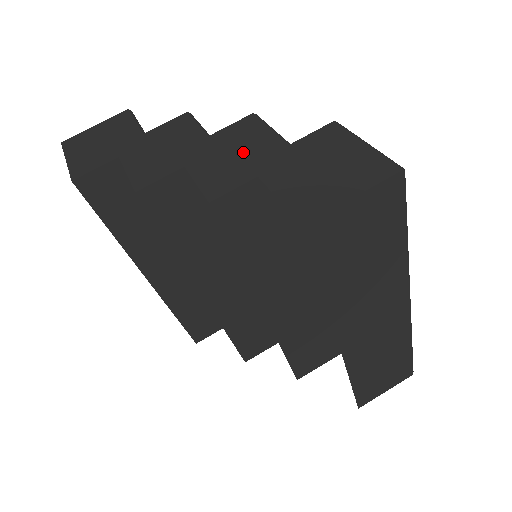
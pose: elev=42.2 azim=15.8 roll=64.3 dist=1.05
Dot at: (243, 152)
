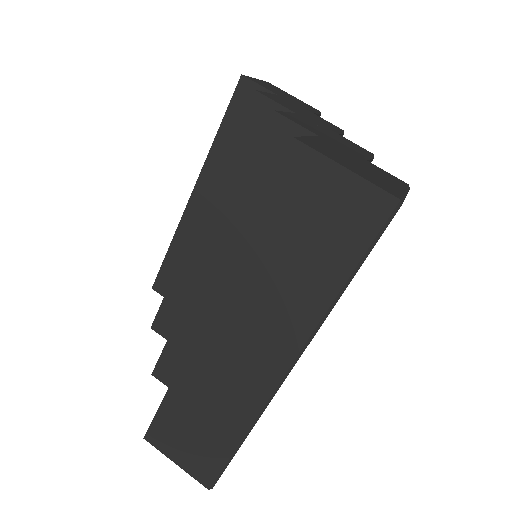
Dot at: (334, 138)
